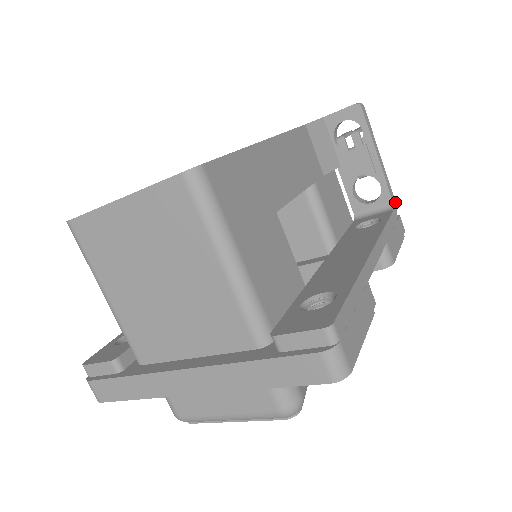
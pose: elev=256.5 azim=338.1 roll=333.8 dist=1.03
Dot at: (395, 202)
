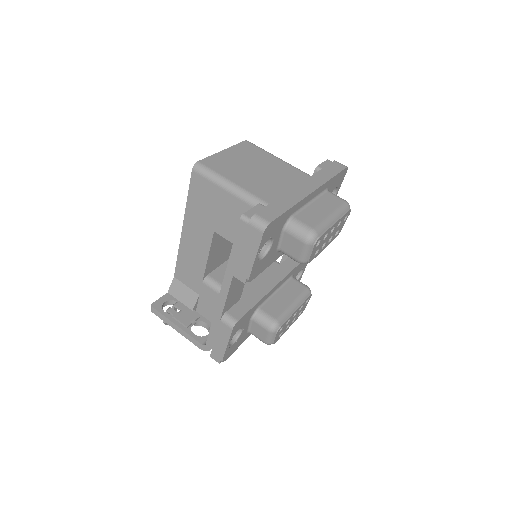
Dot at: occluded
